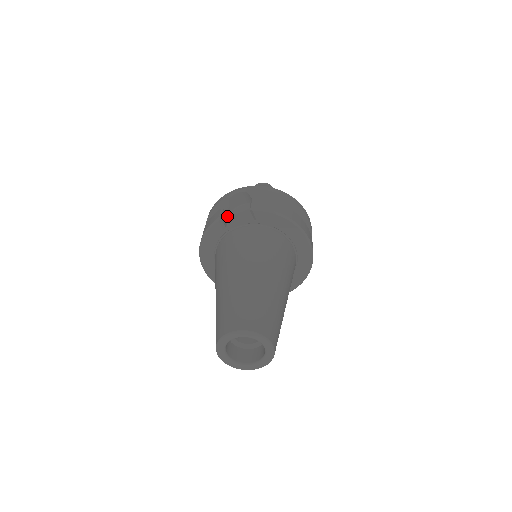
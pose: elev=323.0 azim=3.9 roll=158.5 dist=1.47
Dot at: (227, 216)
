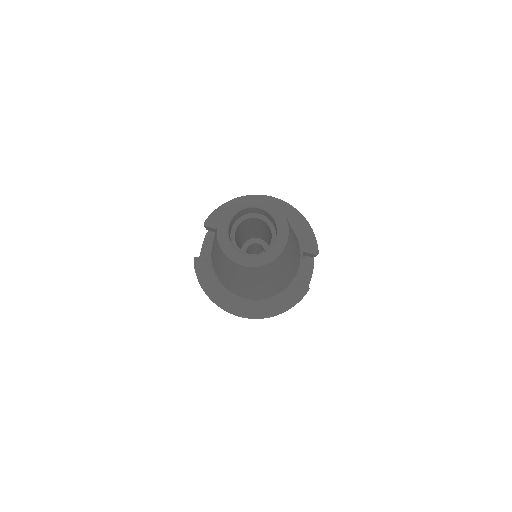
Dot at: occluded
